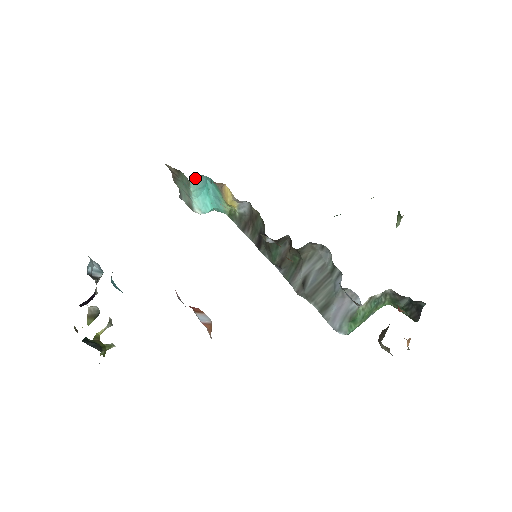
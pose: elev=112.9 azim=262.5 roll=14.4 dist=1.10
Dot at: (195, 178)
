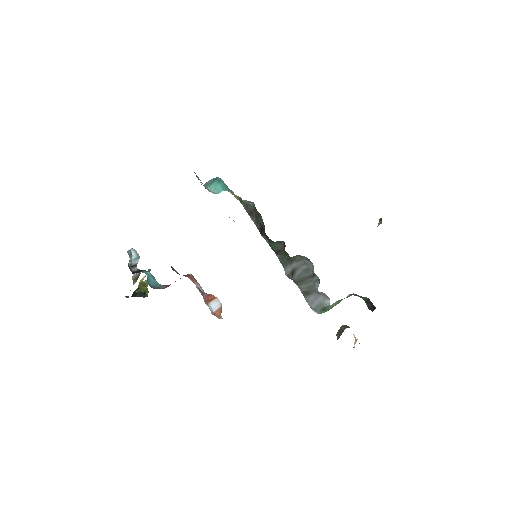
Dot at: (206, 182)
